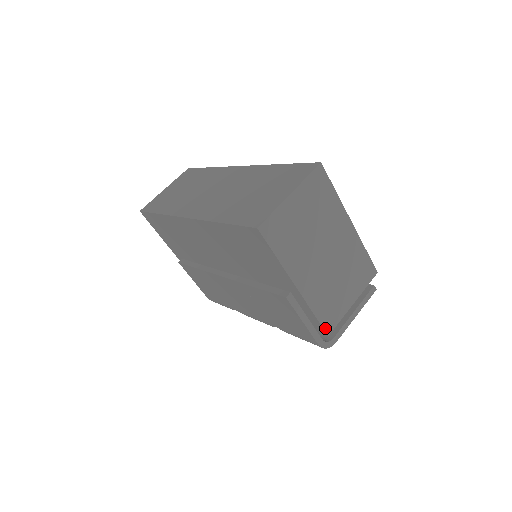
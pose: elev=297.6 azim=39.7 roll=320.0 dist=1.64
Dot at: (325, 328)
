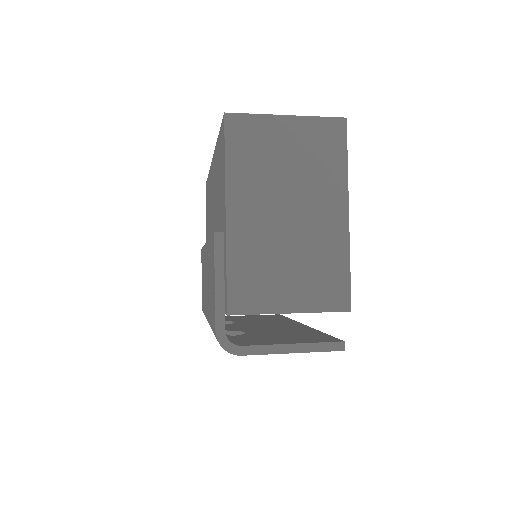
Dot at: (230, 301)
